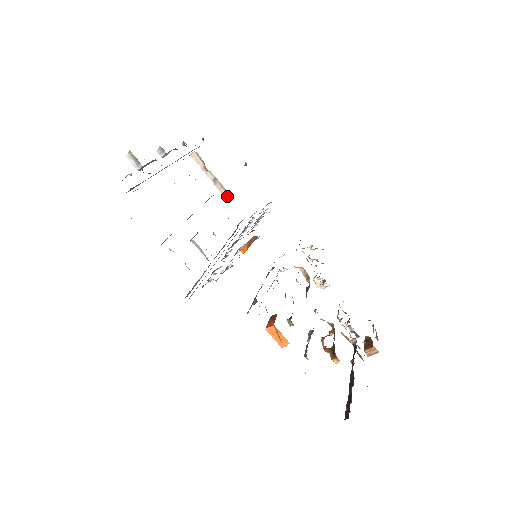
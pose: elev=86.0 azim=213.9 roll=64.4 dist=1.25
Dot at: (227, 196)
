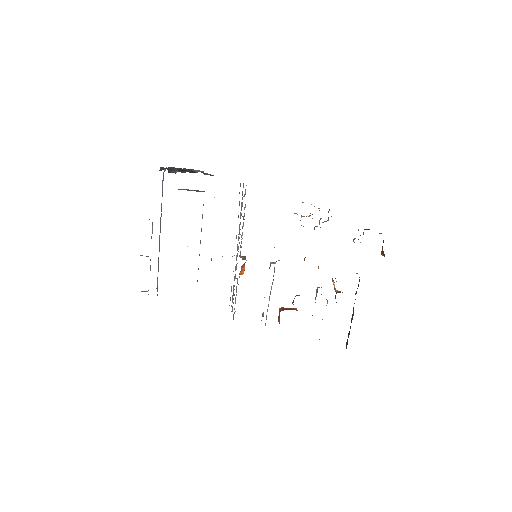
Dot at: occluded
